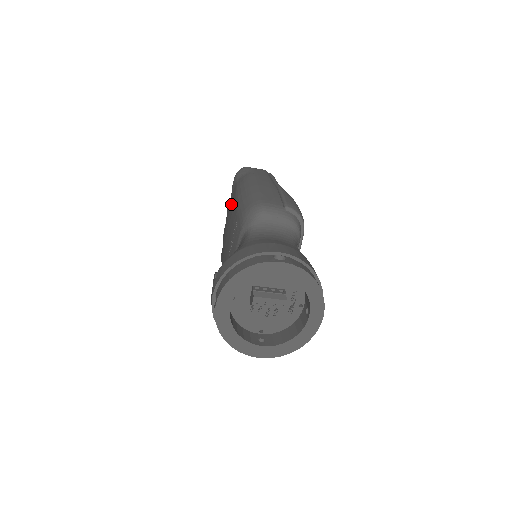
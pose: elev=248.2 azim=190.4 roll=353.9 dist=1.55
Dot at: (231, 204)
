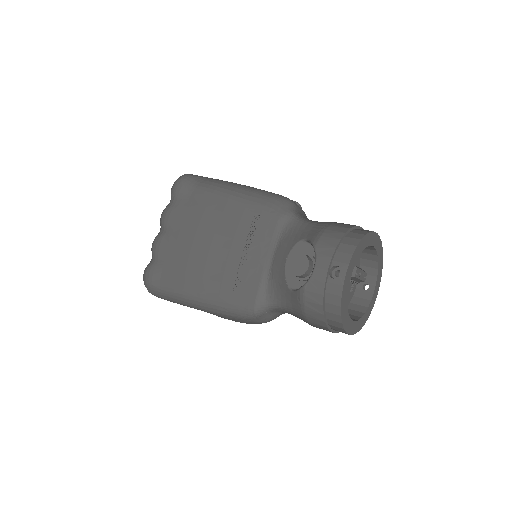
Dot at: (205, 206)
